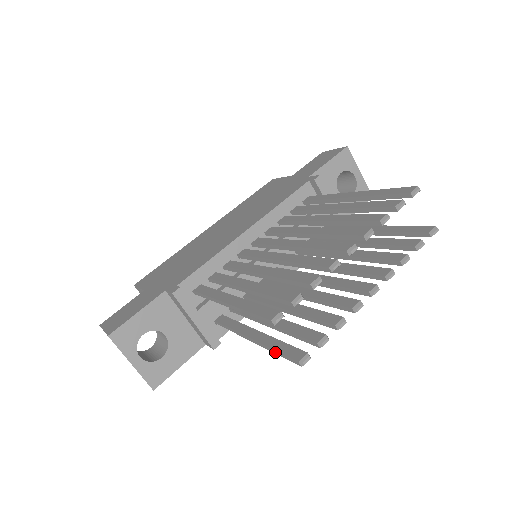
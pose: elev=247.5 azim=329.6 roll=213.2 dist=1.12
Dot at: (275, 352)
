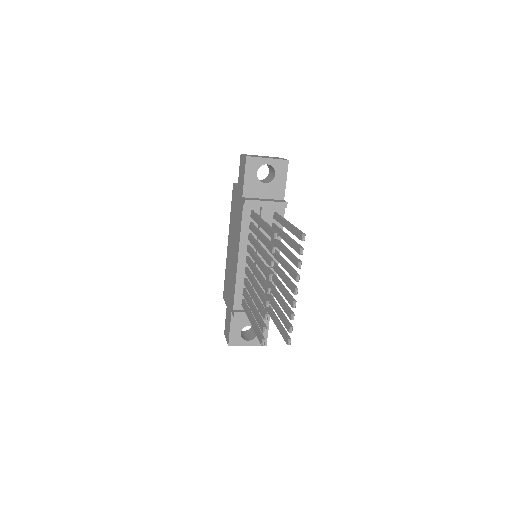
Dot at: (282, 334)
